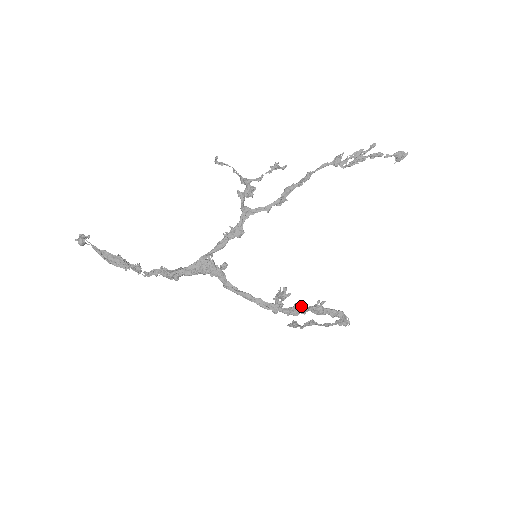
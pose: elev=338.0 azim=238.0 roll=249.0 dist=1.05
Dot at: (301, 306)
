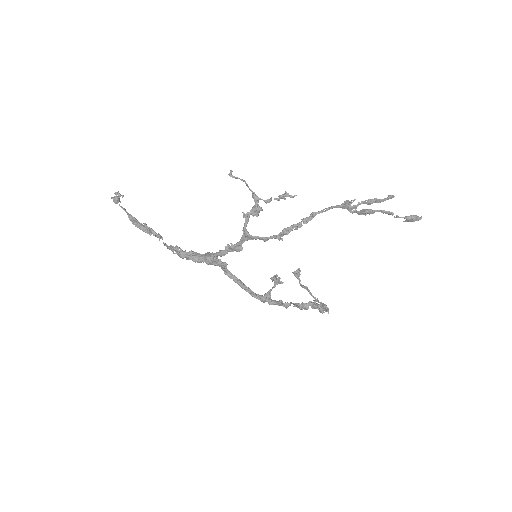
Dot at: (283, 305)
